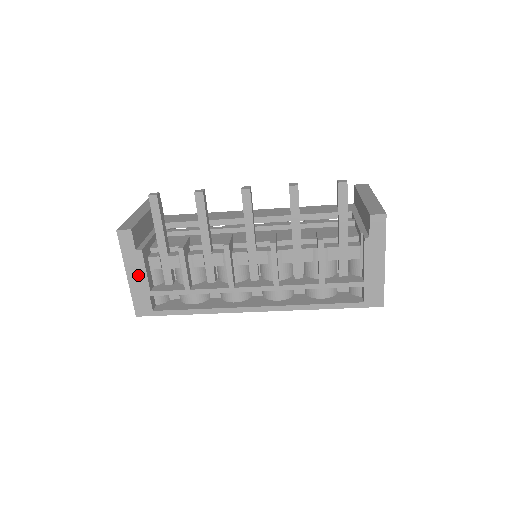
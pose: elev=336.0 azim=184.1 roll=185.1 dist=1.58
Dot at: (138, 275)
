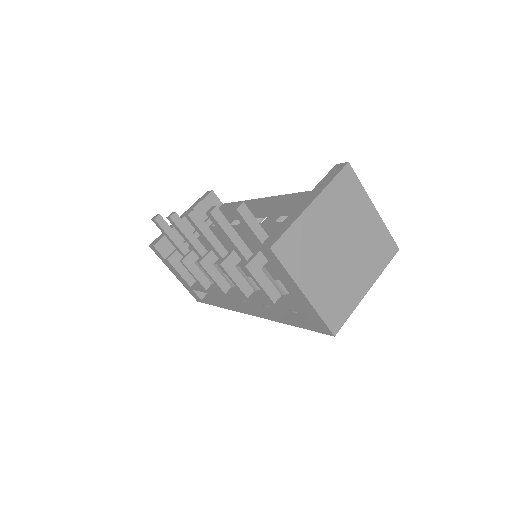
Dot at: (178, 275)
